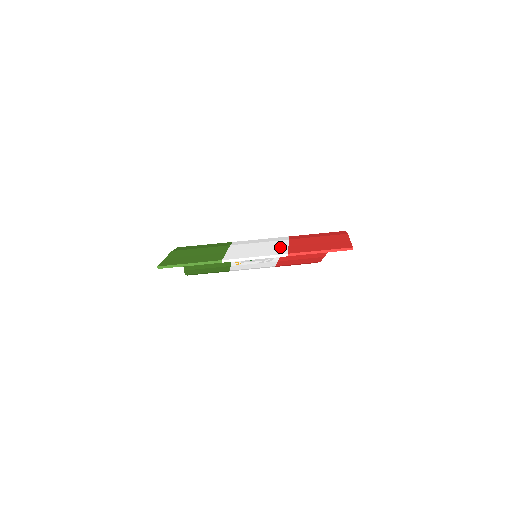
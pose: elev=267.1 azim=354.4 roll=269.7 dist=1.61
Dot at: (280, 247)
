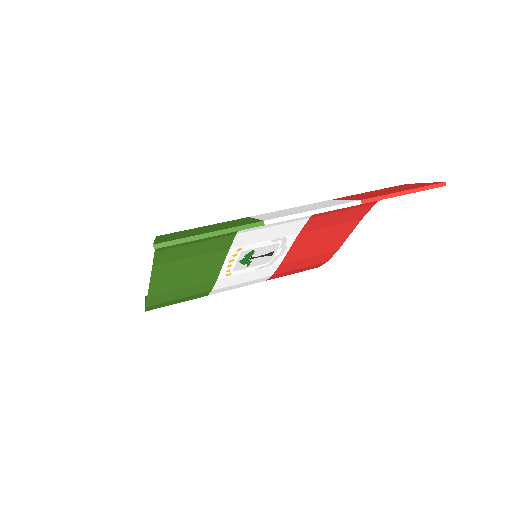
Dot at: (335, 201)
